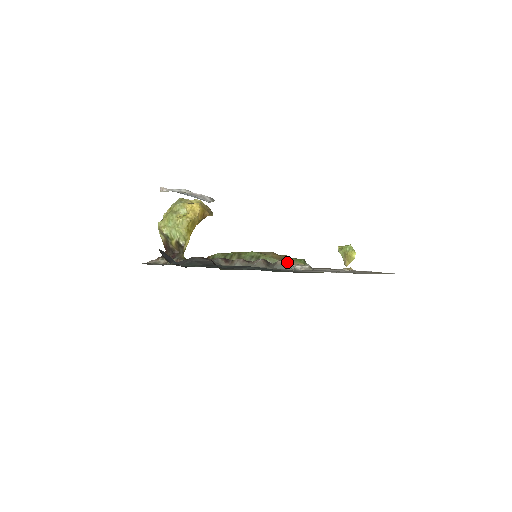
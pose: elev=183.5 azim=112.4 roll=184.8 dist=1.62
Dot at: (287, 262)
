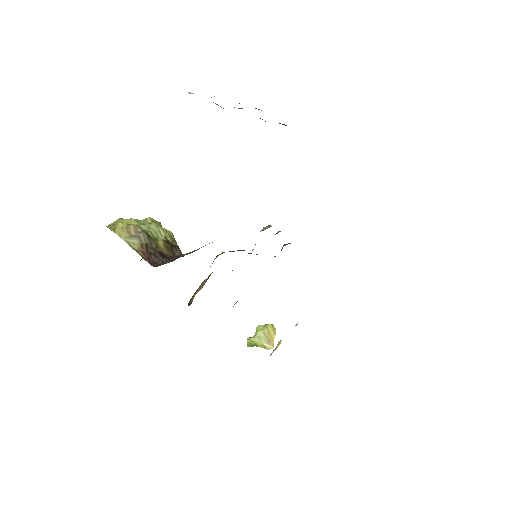
Dot at: occluded
